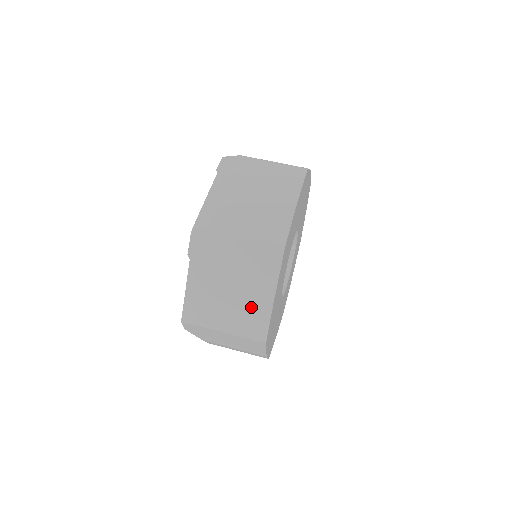
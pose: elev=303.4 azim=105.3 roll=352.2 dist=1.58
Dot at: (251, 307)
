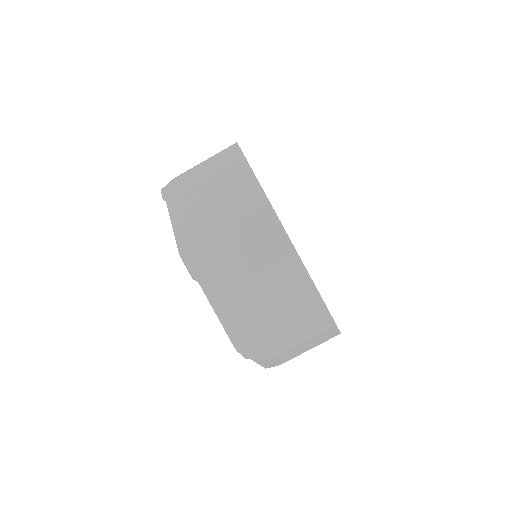
Dot at: (319, 337)
